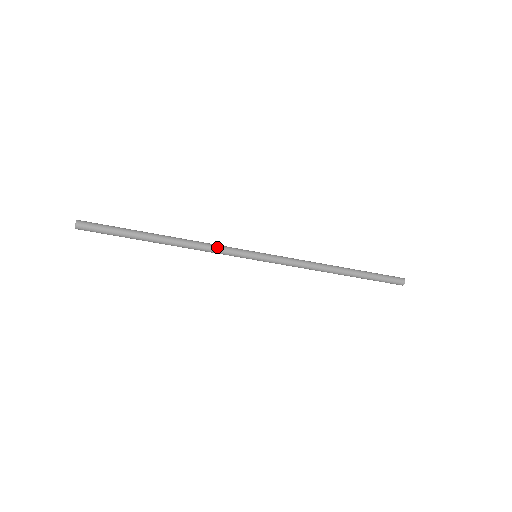
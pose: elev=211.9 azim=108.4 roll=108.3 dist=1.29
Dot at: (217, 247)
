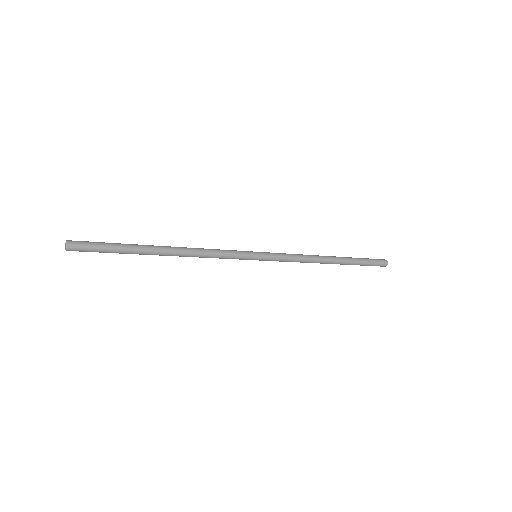
Dot at: (218, 250)
